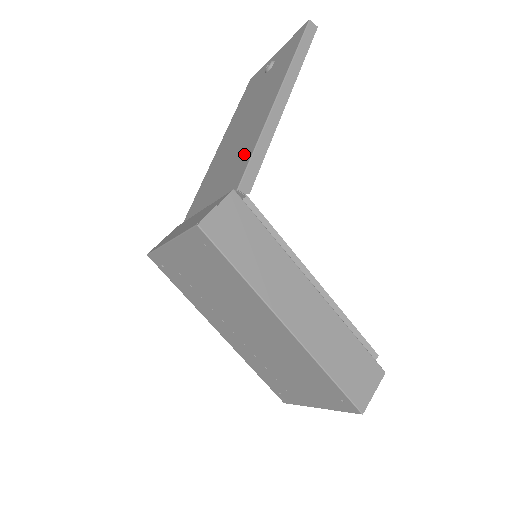
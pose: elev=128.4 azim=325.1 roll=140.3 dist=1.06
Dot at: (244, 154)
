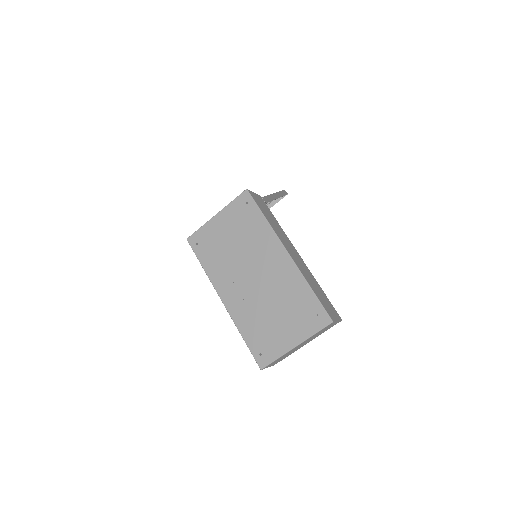
Dot at: occluded
